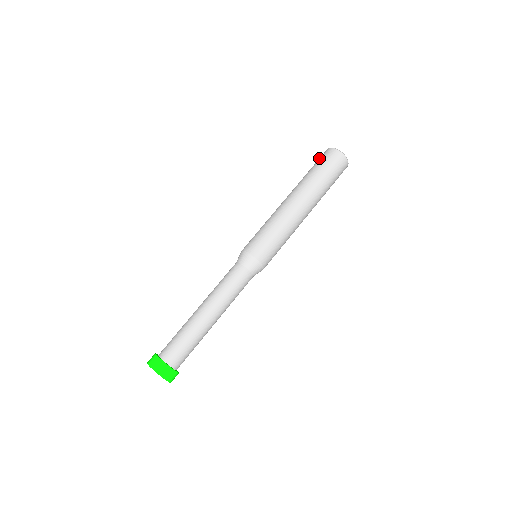
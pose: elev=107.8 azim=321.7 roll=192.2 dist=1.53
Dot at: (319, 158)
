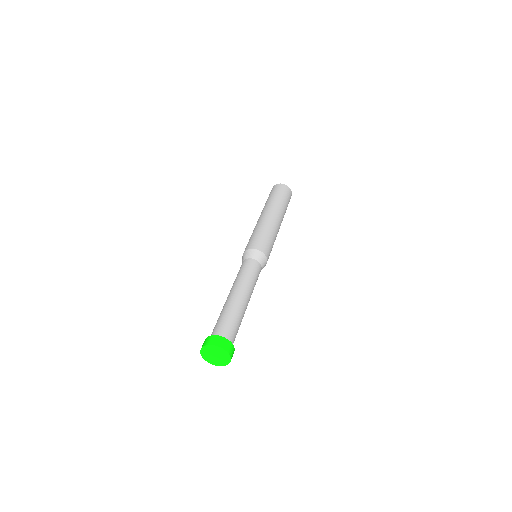
Dot at: (273, 190)
